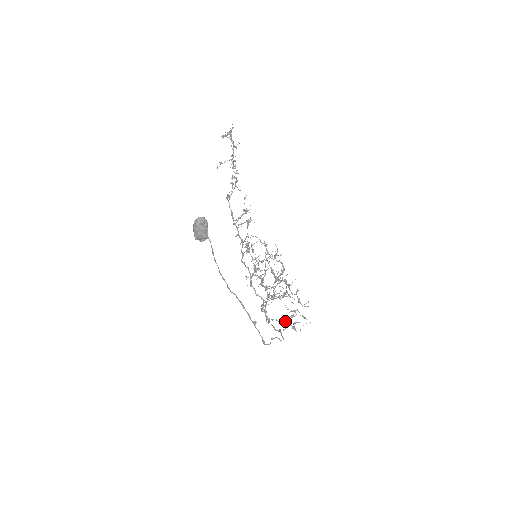
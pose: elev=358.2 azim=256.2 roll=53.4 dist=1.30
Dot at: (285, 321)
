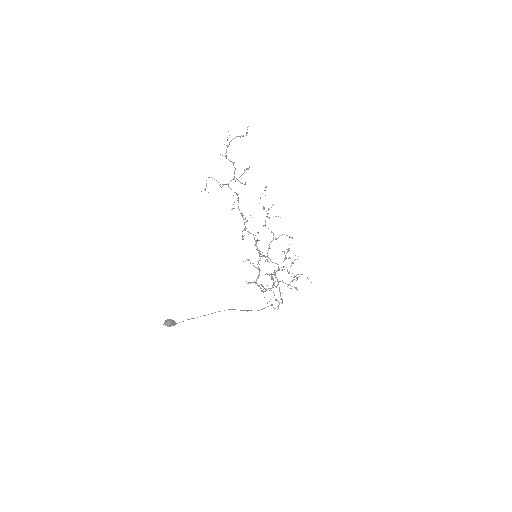
Dot at: (296, 277)
